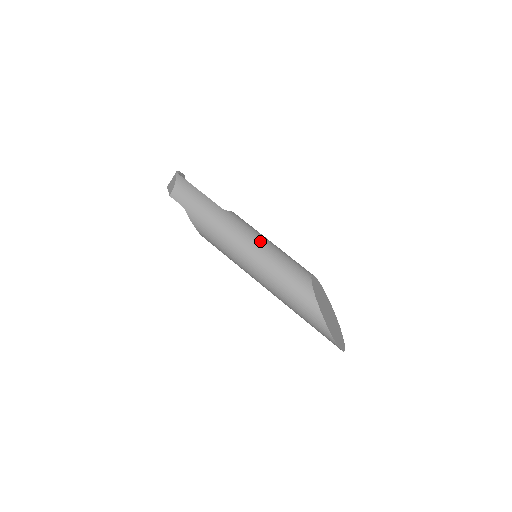
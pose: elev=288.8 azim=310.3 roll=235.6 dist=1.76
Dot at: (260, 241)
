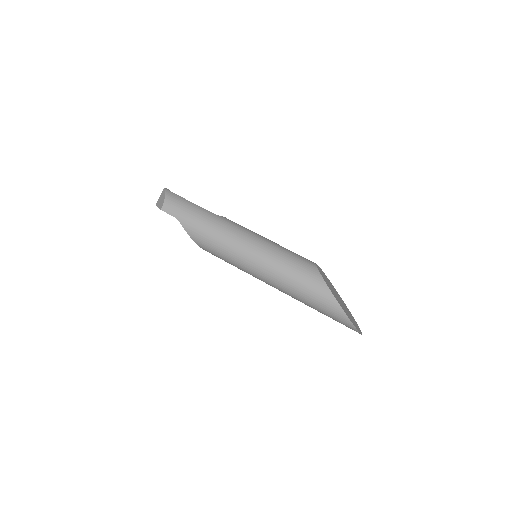
Dot at: (259, 238)
